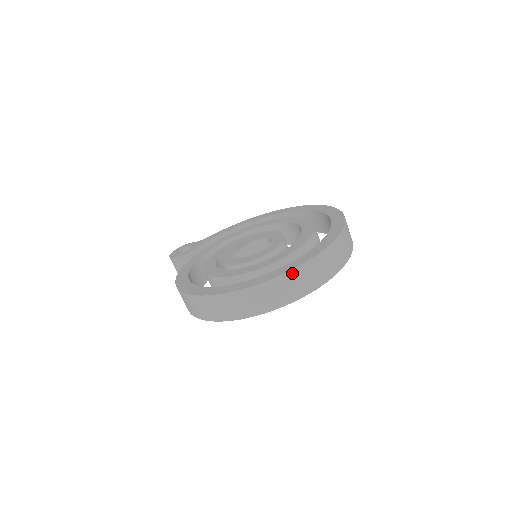
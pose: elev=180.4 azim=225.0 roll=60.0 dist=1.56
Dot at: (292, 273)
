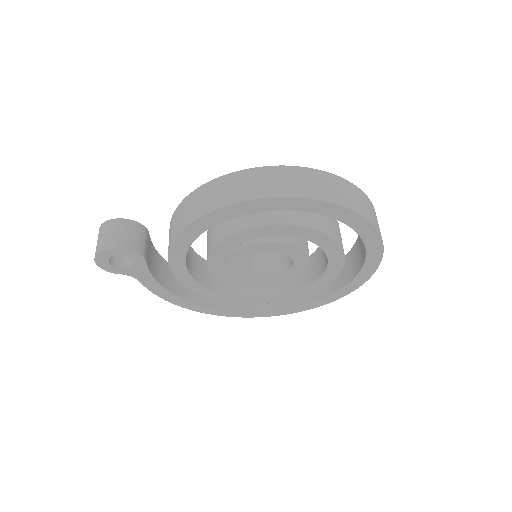
Dot at: occluded
